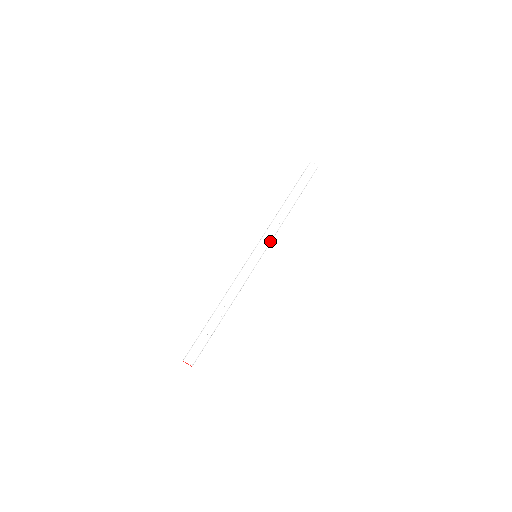
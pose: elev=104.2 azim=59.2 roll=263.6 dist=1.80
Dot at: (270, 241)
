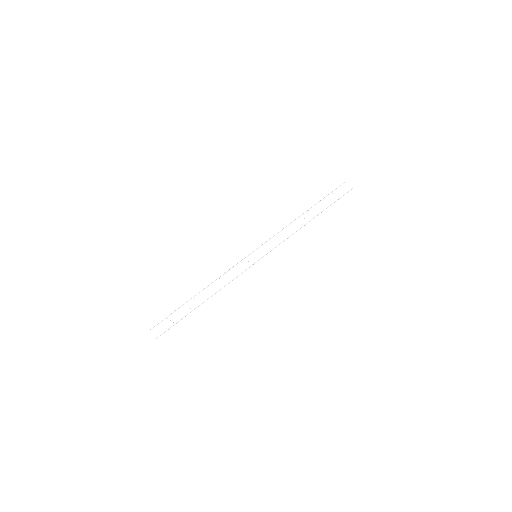
Dot at: (275, 246)
